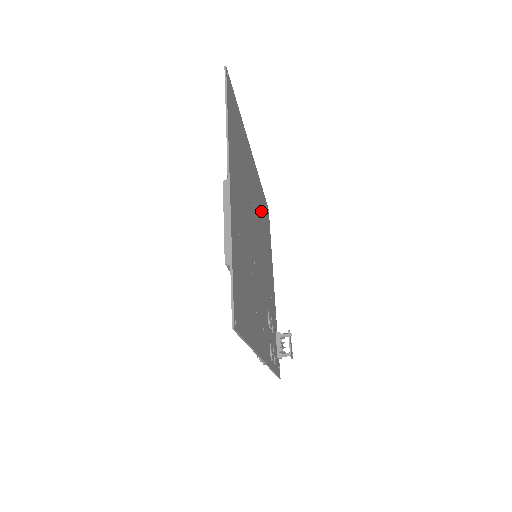
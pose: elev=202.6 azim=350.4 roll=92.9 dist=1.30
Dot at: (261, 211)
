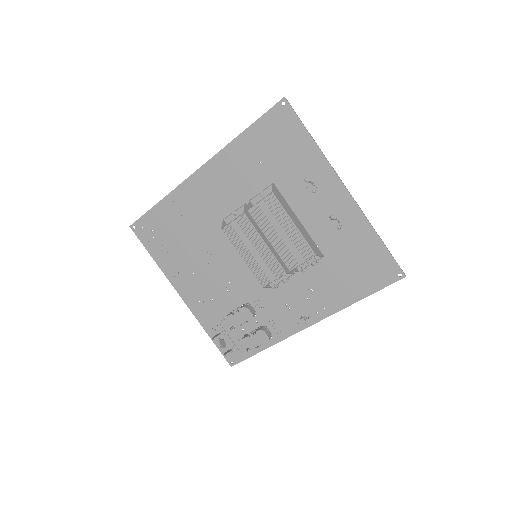
Dot at: (193, 223)
